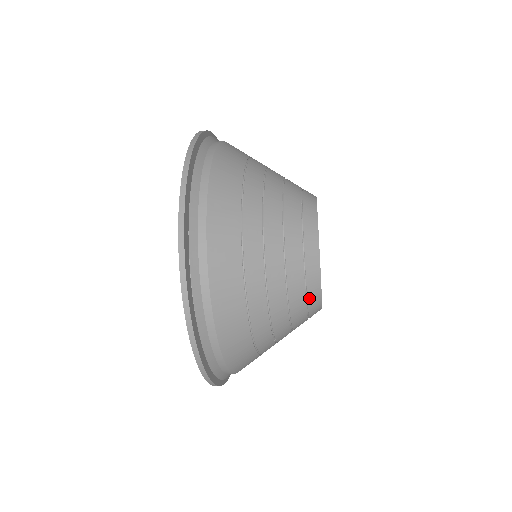
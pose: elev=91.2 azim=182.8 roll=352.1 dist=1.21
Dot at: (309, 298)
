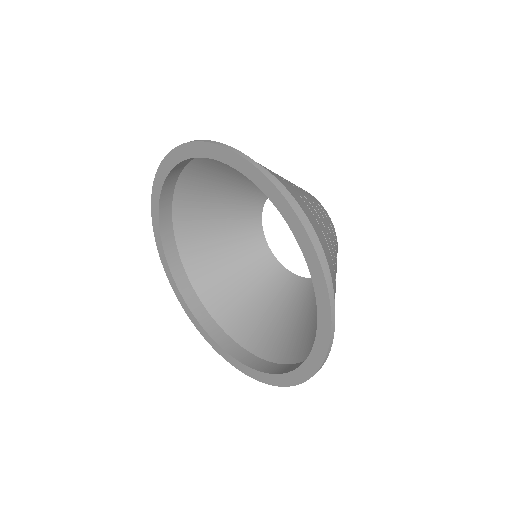
Dot at: (332, 227)
